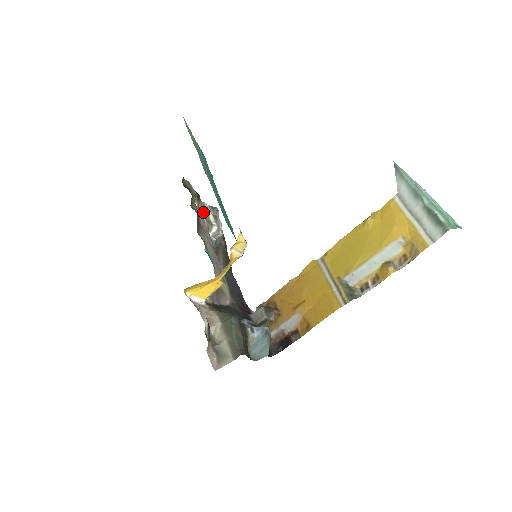
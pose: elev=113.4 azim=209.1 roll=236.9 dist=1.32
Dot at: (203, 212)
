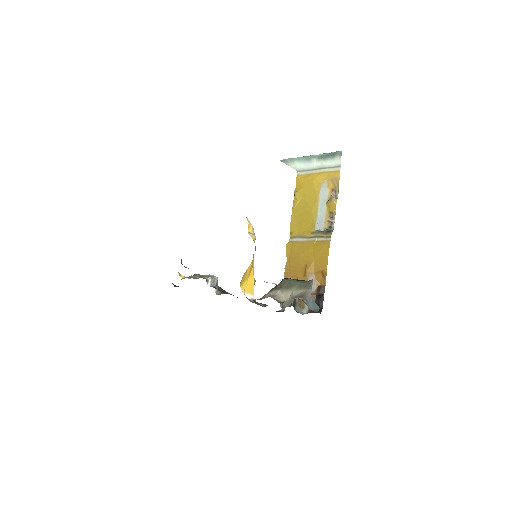
Dot at: occluded
